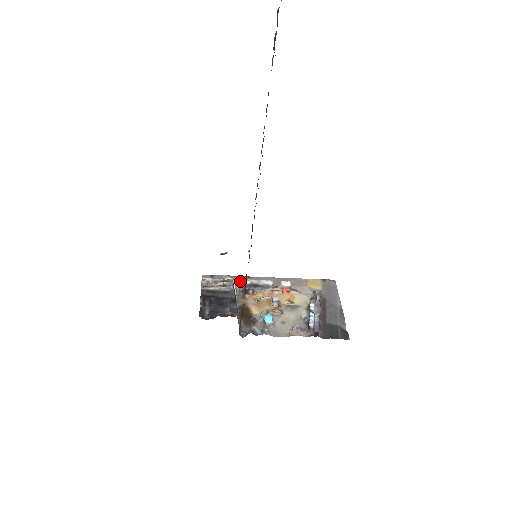
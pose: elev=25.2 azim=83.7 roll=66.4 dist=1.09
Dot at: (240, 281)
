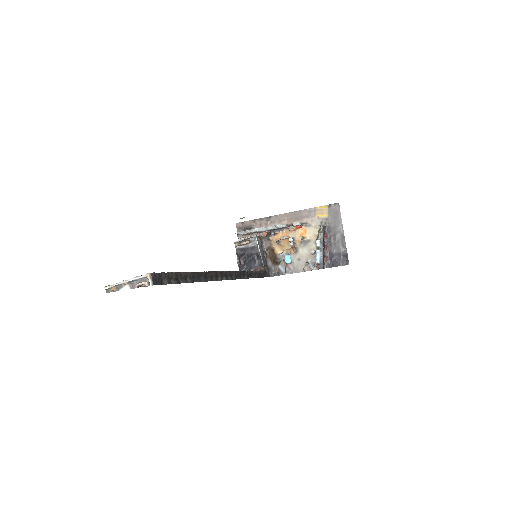
Dot at: (262, 229)
